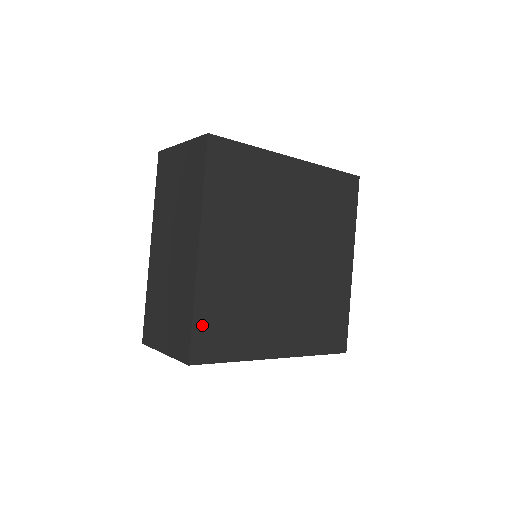
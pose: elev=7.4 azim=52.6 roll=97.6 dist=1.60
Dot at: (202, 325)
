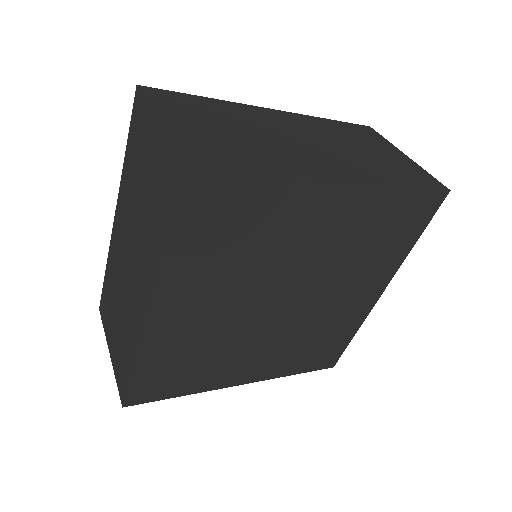
Dot at: (144, 376)
